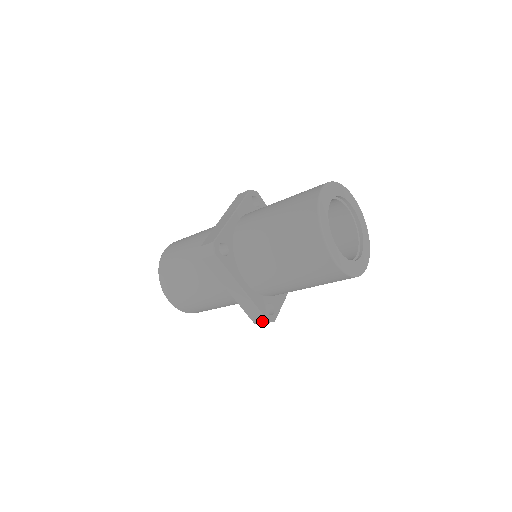
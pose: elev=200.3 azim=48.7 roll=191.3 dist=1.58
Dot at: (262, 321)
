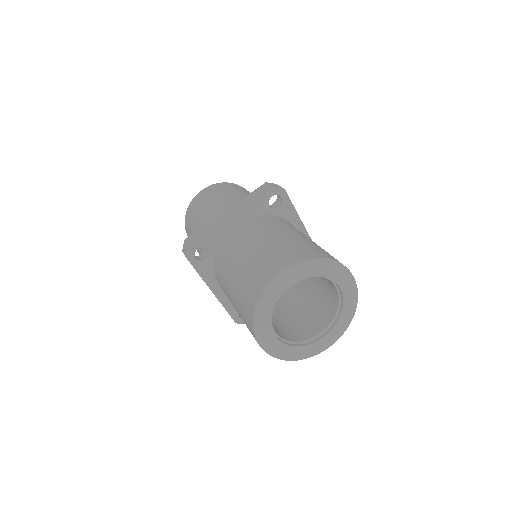
Dot at: occluded
